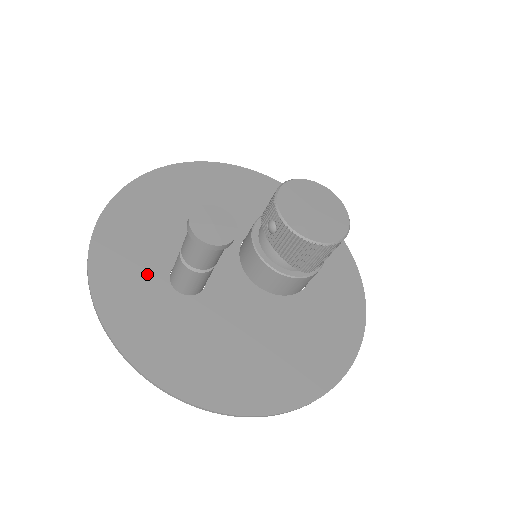
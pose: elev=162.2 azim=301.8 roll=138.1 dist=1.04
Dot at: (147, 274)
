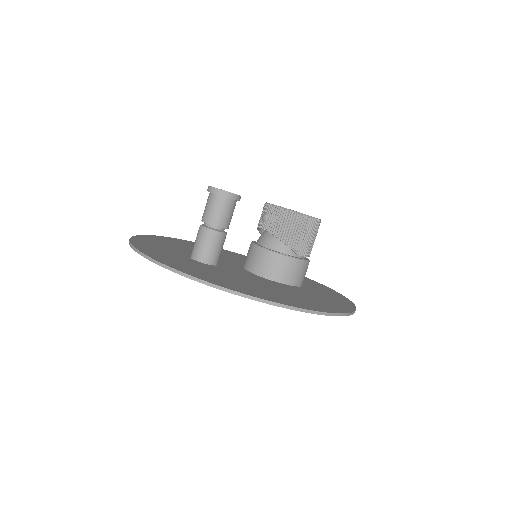
Dot at: (173, 252)
